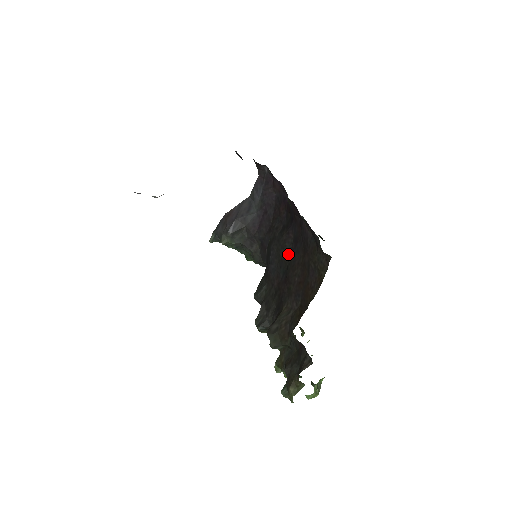
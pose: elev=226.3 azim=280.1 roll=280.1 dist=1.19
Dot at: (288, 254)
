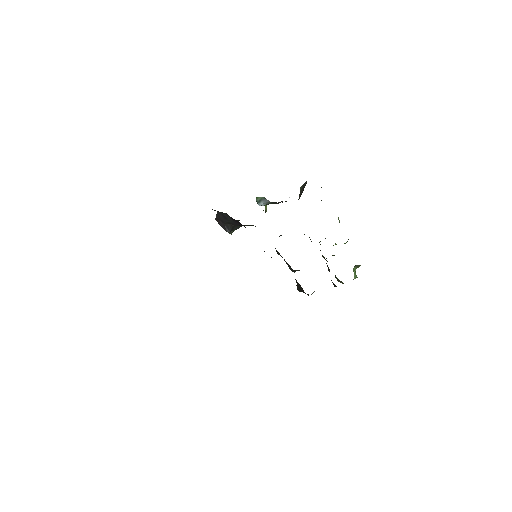
Dot at: occluded
